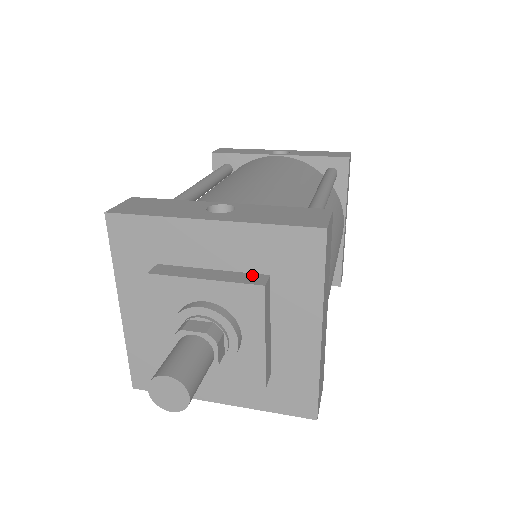
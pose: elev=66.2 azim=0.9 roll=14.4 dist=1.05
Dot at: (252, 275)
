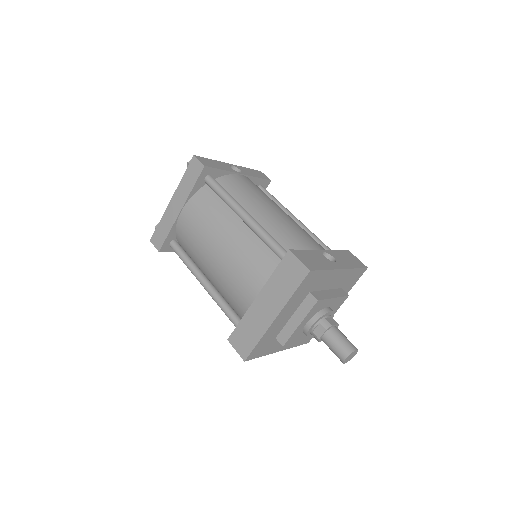
Dot at: (339, 290)
